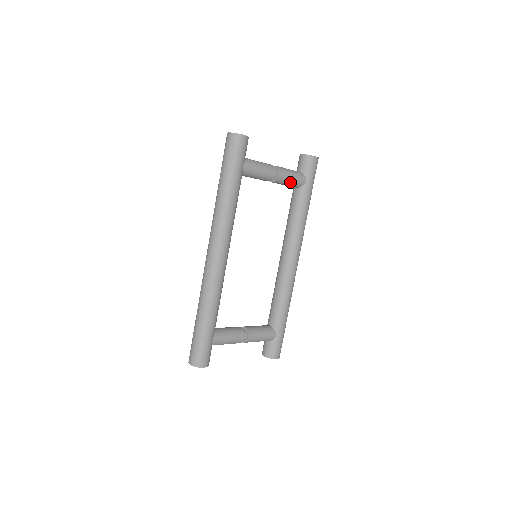
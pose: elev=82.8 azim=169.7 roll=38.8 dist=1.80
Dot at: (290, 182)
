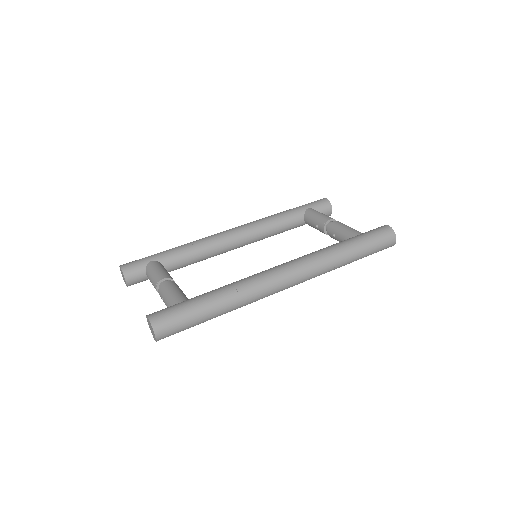
Dot at: (342, 230)
